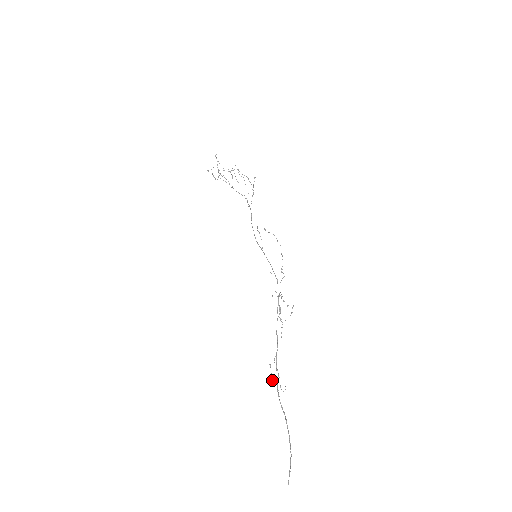
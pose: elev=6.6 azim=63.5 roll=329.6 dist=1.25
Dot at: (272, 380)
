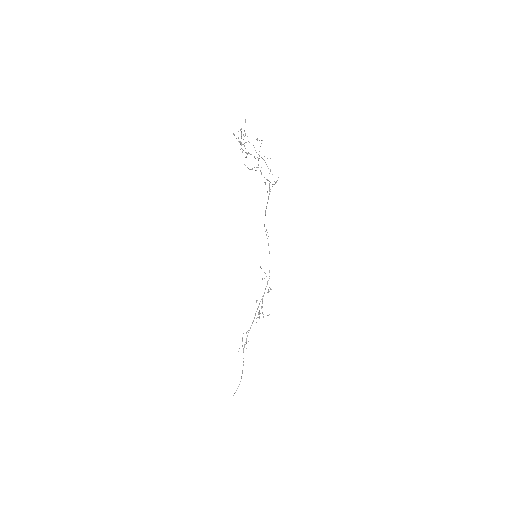
Dot at: occluded
